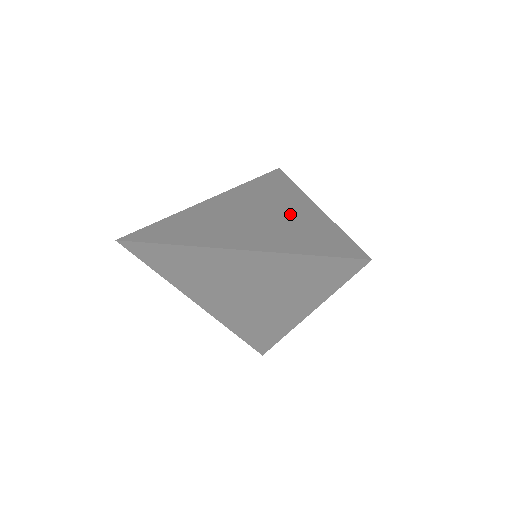
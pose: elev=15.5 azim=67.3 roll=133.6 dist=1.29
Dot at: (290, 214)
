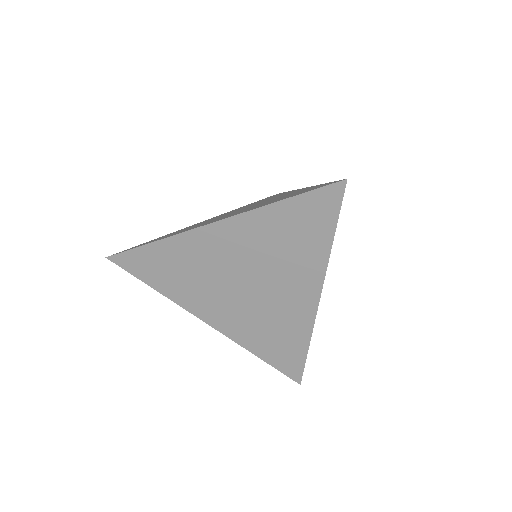
Dot at: occluded
